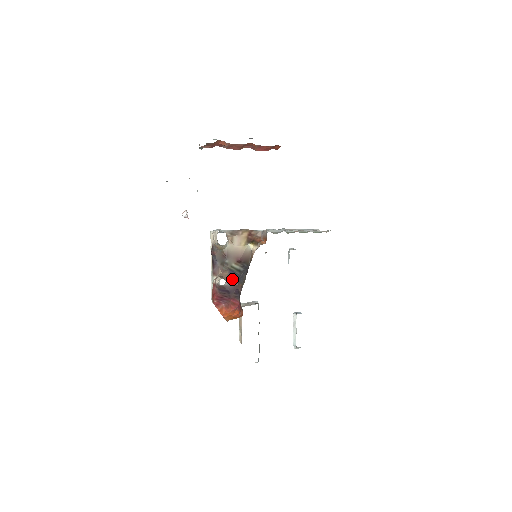
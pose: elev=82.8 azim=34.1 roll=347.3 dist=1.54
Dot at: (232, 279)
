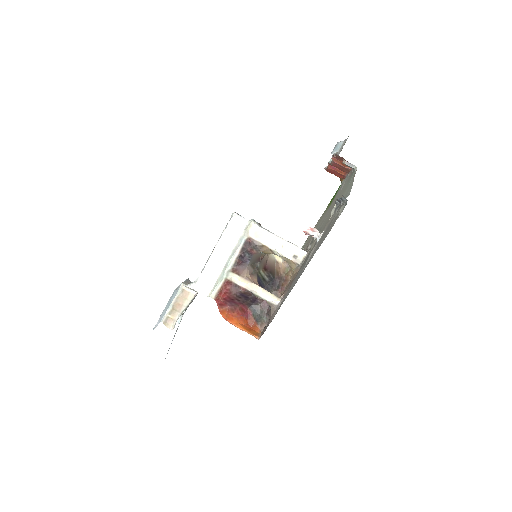
Dot at: occluded
